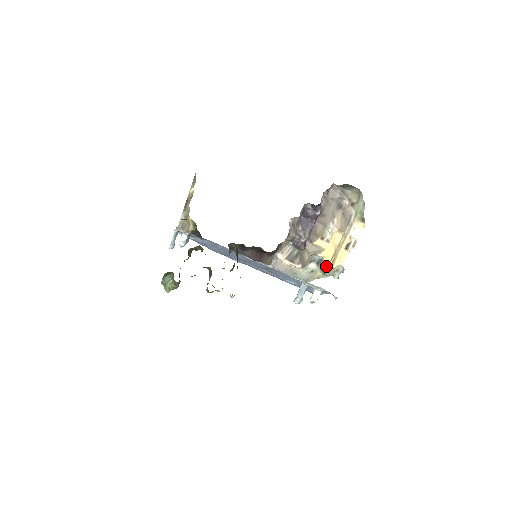
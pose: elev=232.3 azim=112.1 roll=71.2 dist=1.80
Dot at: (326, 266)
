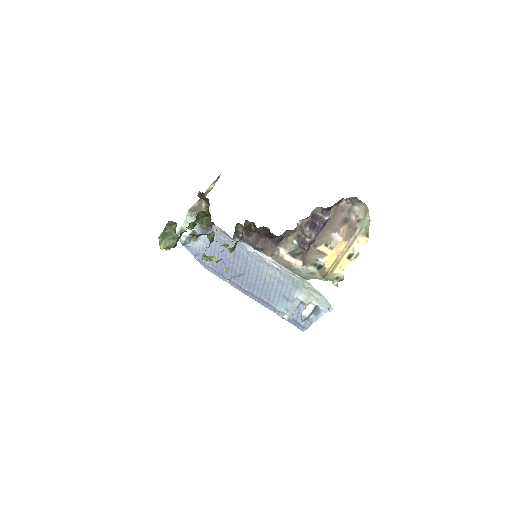
Dot at: (326, 270)
